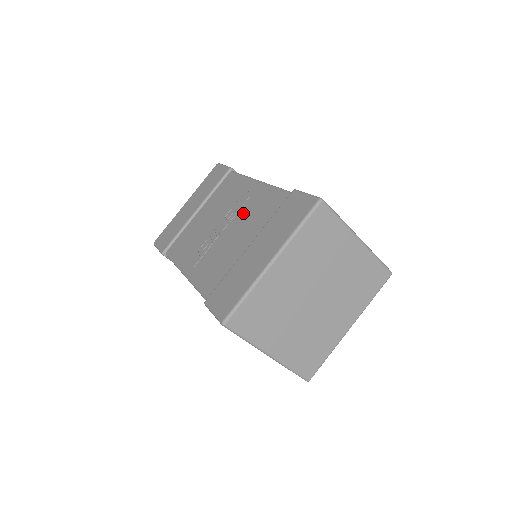
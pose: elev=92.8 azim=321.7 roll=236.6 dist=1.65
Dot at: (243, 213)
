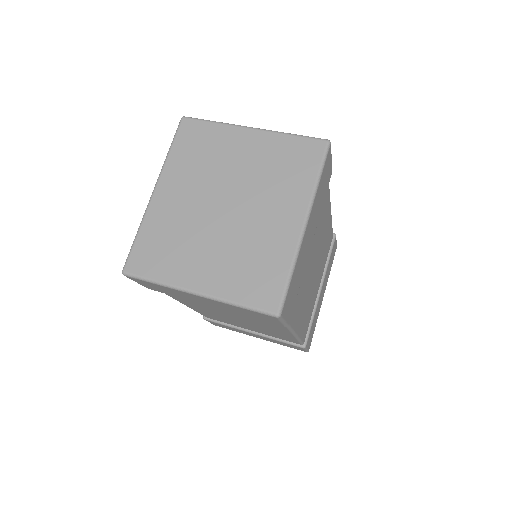
Dot at: occluded
